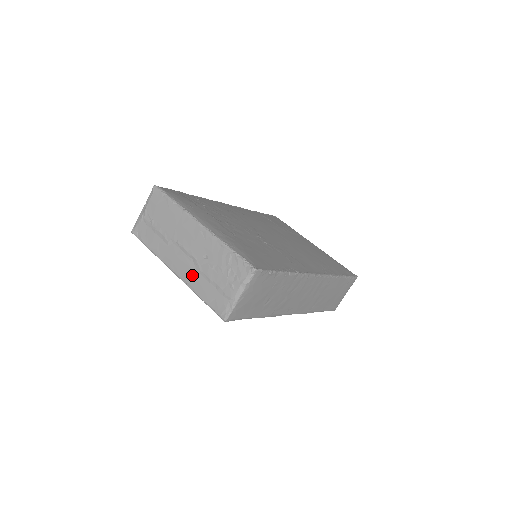
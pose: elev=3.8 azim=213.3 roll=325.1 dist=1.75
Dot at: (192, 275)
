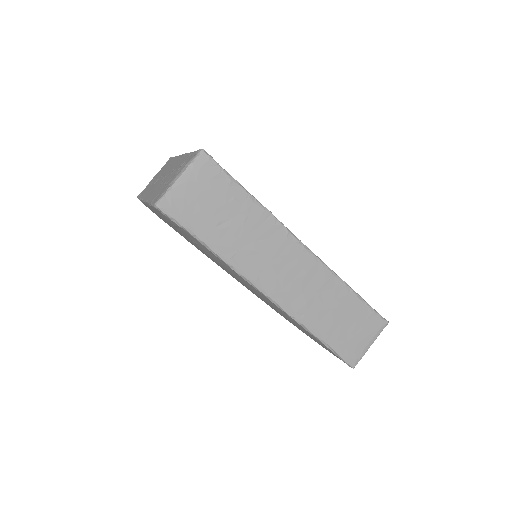
Dot at: (155, 190)
